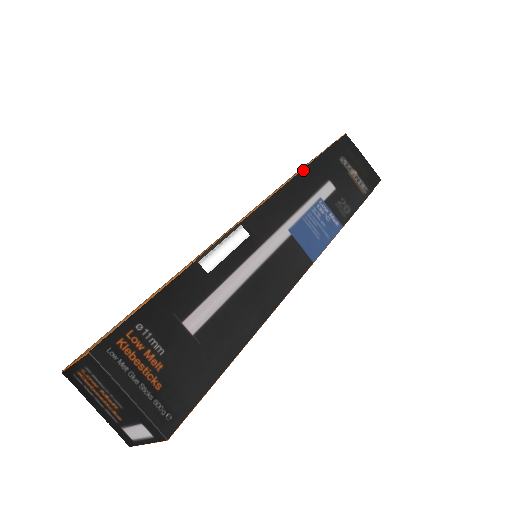
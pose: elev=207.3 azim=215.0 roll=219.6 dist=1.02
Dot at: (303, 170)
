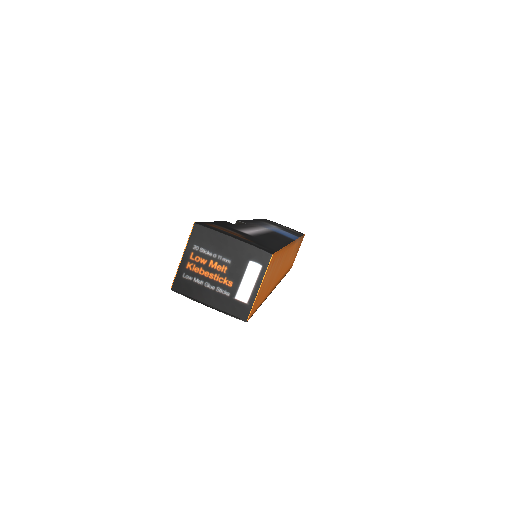
Dot at: (255, 219)
